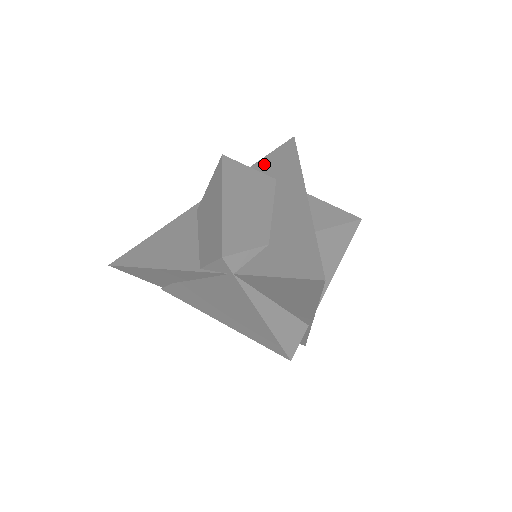
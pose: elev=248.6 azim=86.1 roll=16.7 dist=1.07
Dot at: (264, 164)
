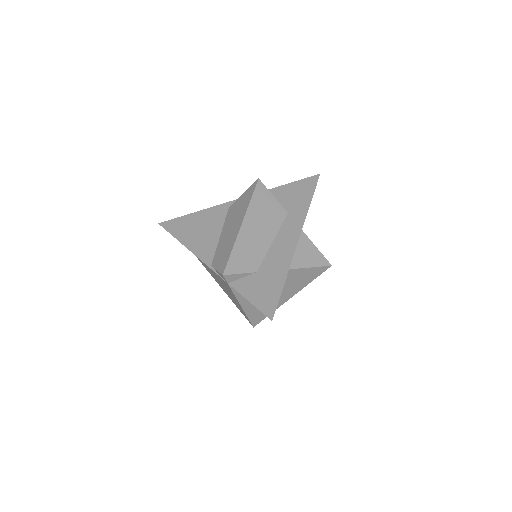
Dot at: (288, 191)
